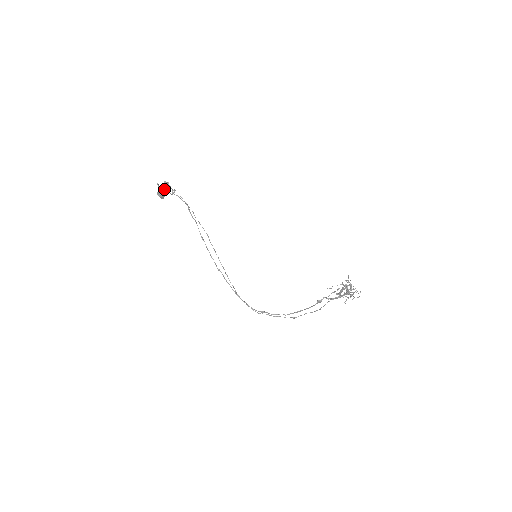
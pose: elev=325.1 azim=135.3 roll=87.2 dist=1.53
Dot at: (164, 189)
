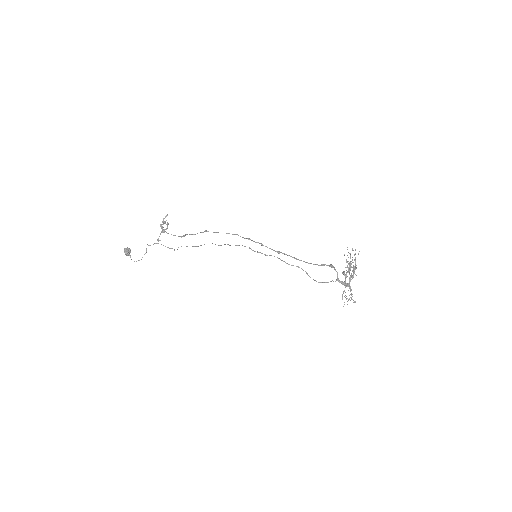
Dot at: occluded
